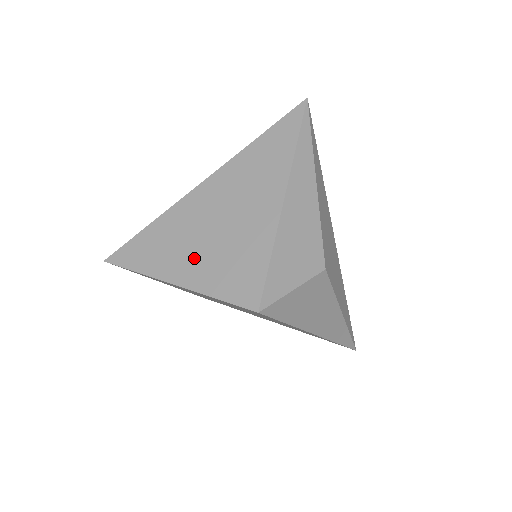
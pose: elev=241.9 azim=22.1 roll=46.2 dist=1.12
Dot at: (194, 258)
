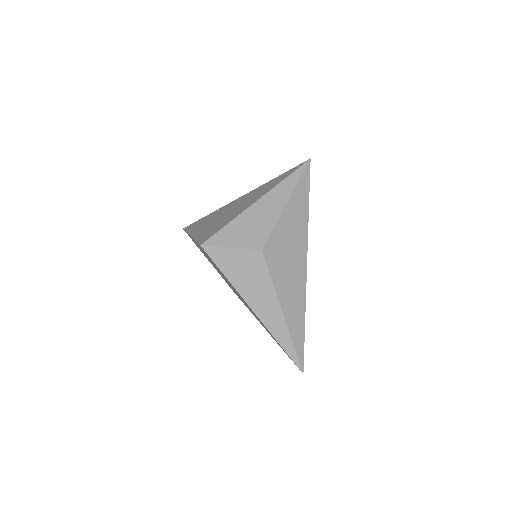
Dot at: (207, 225)
